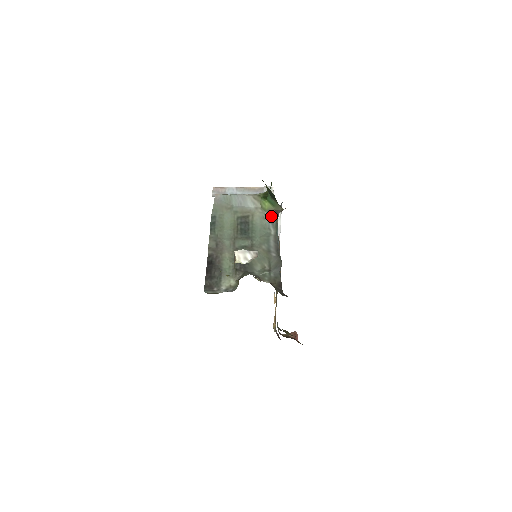
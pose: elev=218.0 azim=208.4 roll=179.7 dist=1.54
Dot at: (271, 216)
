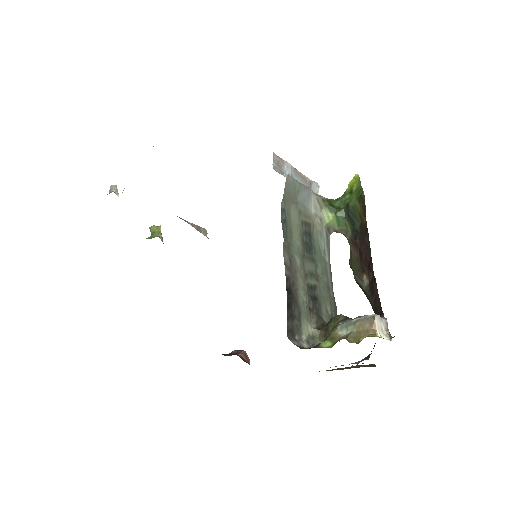
Dot at: (328, 235)
